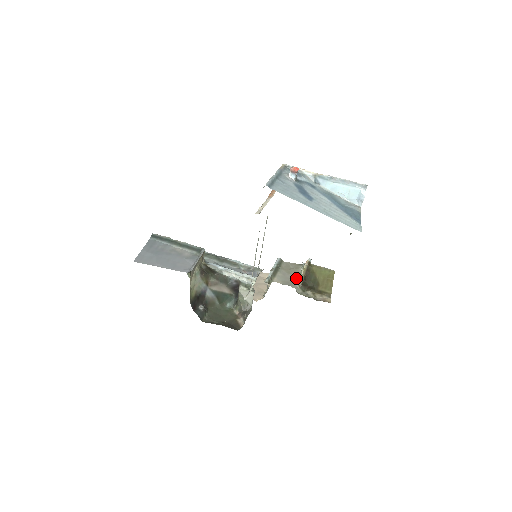
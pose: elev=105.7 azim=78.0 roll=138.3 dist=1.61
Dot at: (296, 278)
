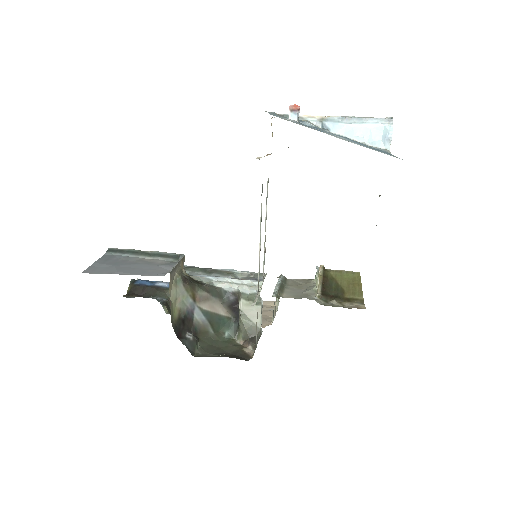
Dot at: (311, 290)
